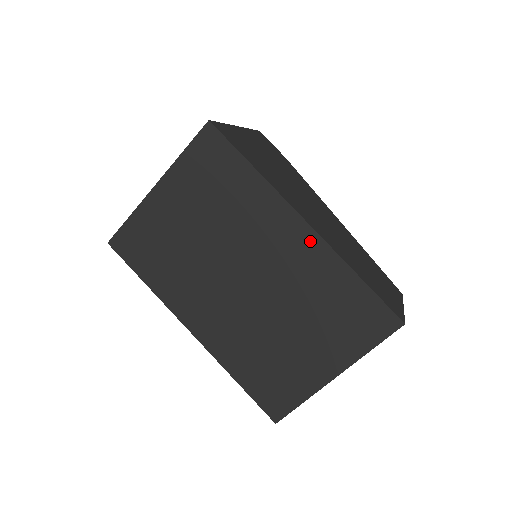
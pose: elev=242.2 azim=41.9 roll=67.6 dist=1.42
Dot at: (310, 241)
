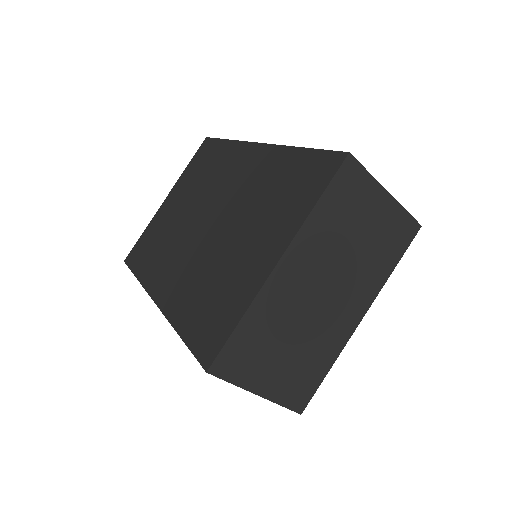
Dot at: (261, 153)
